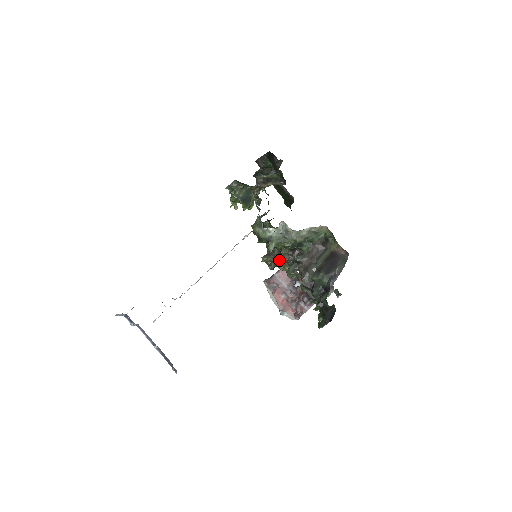
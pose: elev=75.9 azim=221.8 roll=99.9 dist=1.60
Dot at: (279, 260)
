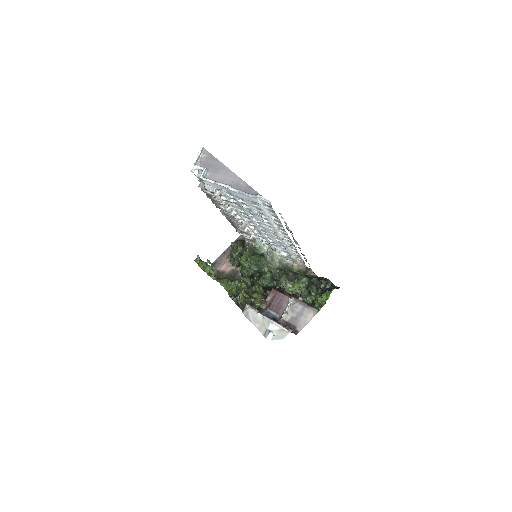
Dot at: (257, 293)
